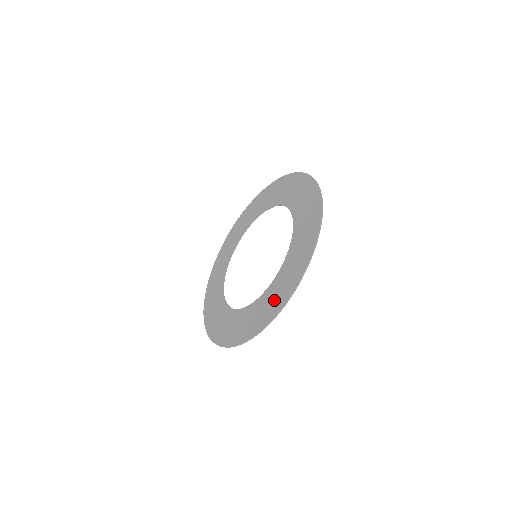
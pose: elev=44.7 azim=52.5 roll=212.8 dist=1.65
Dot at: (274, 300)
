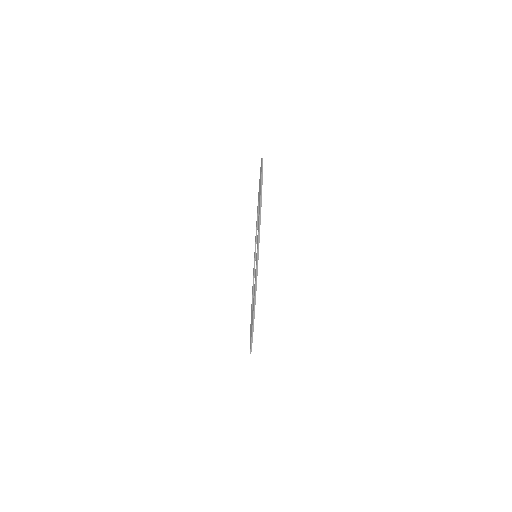
Dot at: occluded
